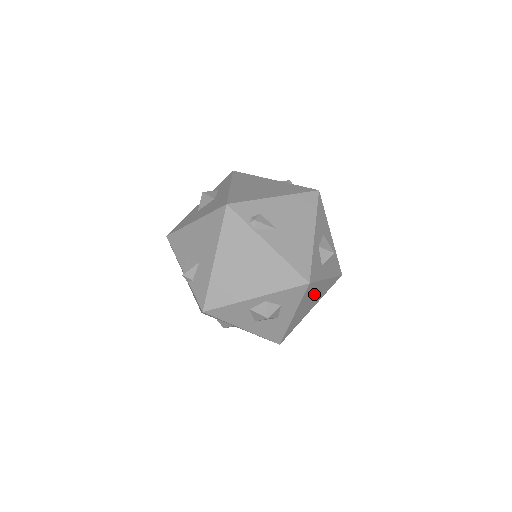
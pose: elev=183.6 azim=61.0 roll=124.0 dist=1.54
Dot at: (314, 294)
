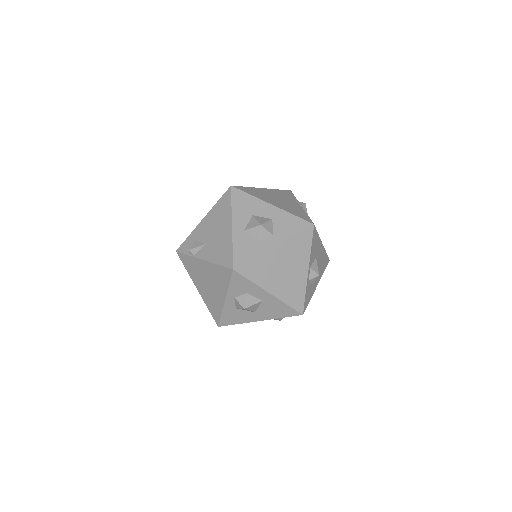
Dot at: (276, 265)
